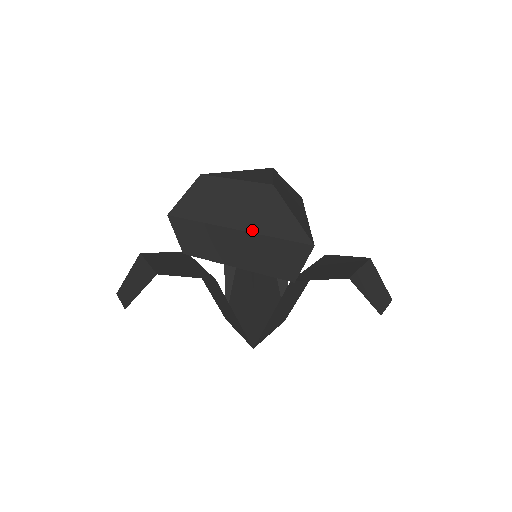
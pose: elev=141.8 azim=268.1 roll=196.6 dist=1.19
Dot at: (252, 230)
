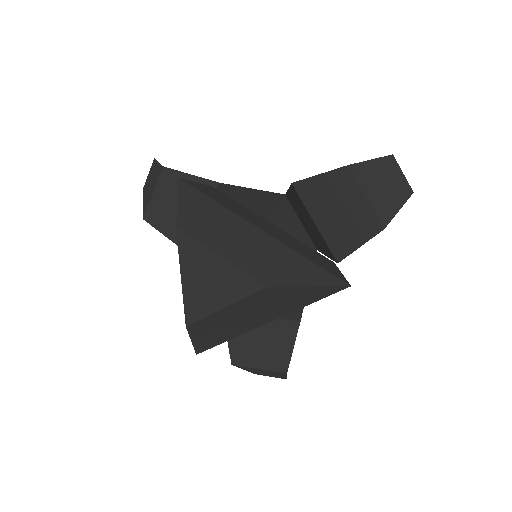
Dot at: occluded
